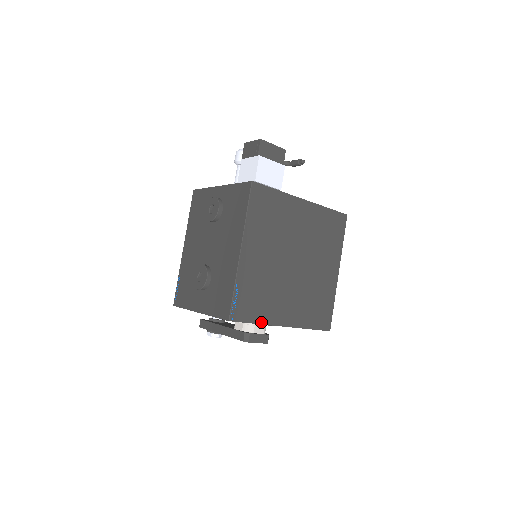
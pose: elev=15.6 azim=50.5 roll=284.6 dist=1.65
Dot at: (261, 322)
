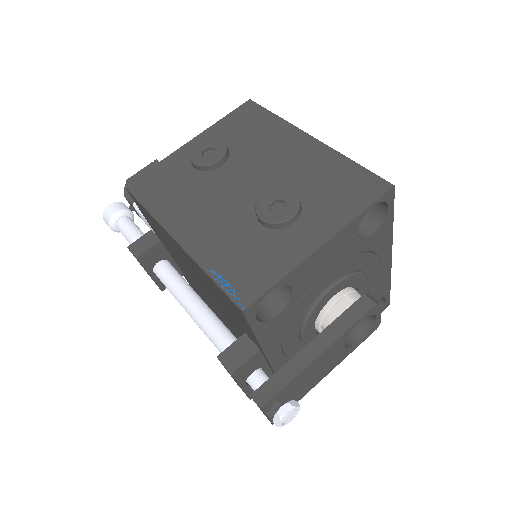
Dot at: (390, 226)
